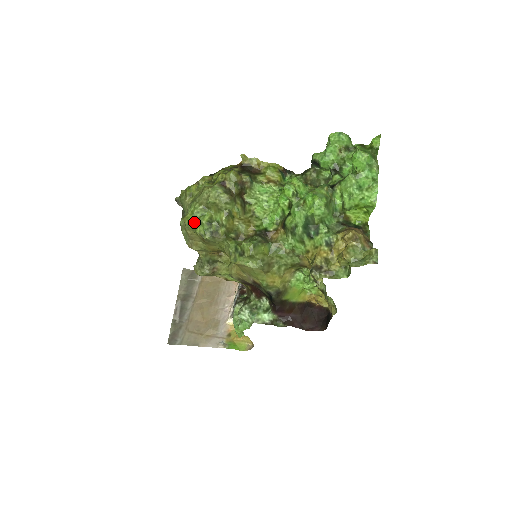
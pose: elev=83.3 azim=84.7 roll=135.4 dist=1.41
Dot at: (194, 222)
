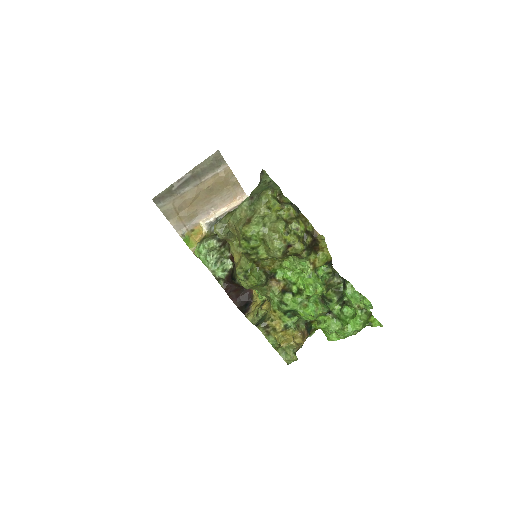
Dot at: (247, 237)
